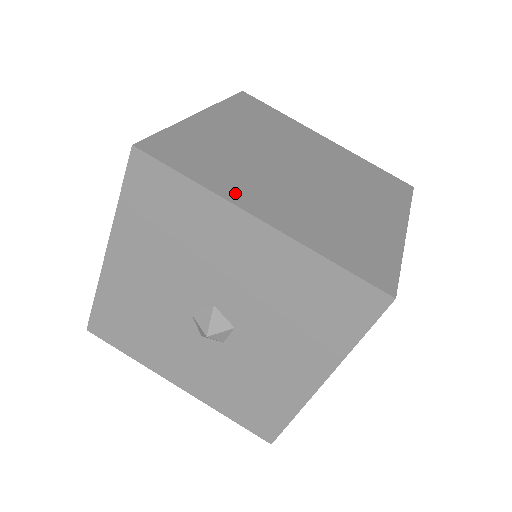
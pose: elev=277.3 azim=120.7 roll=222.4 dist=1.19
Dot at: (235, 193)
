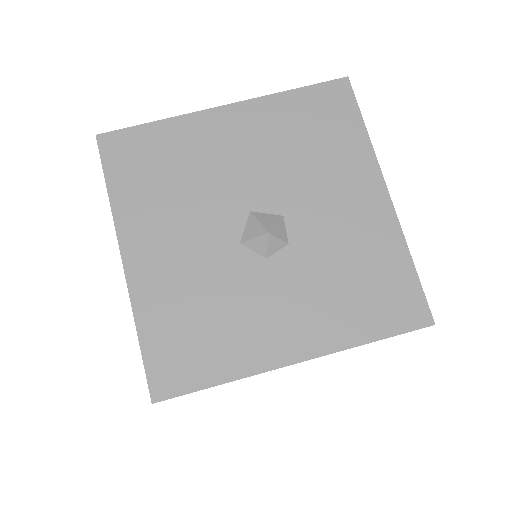
Dot at: occluded
